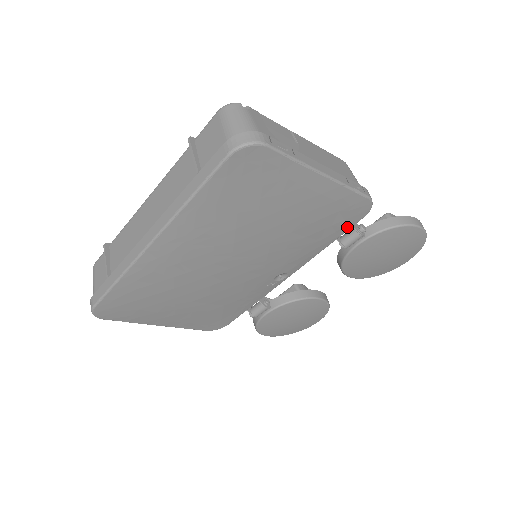
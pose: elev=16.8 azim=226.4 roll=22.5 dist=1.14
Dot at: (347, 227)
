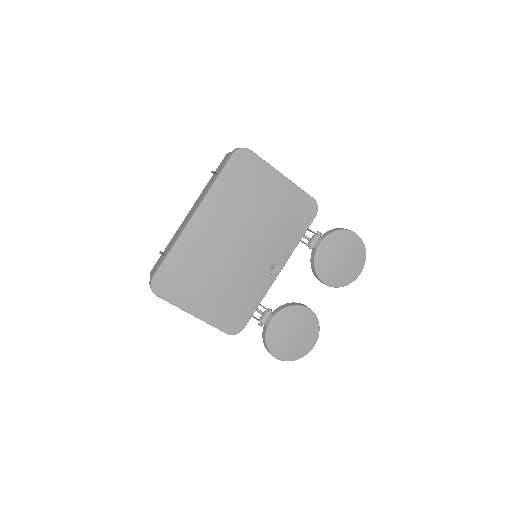
Dot at: (307, 223)
